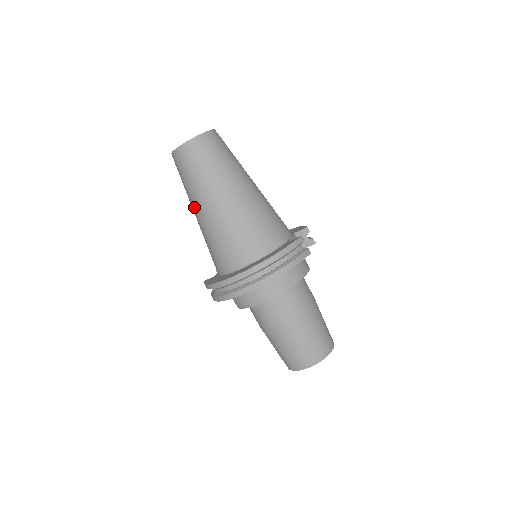
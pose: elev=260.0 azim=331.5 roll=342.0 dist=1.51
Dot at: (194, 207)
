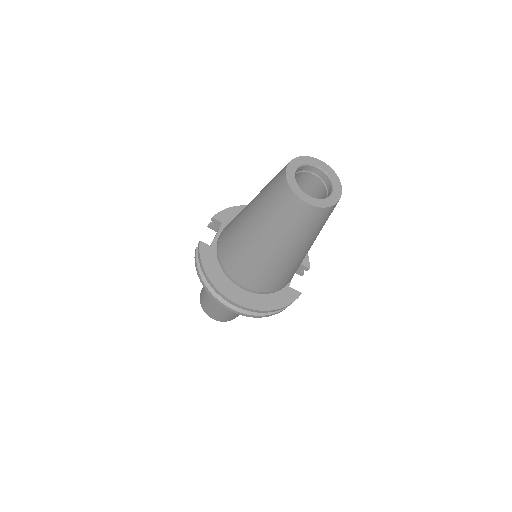
Dot at: (255, 227)
